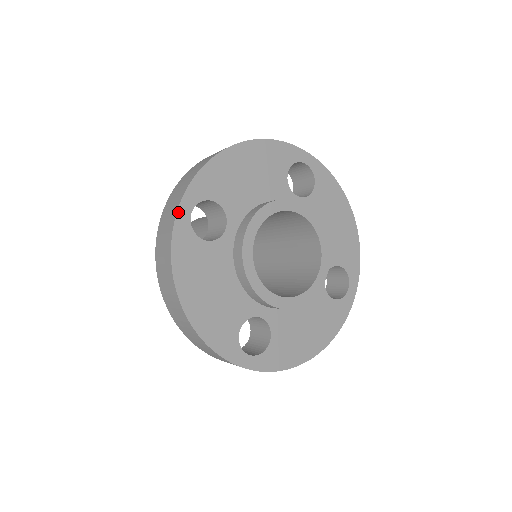
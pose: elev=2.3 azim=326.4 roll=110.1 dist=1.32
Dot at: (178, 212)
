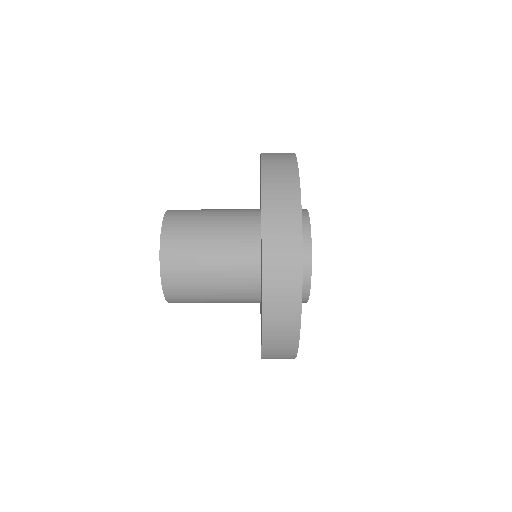
Dot at: (301, 209)
